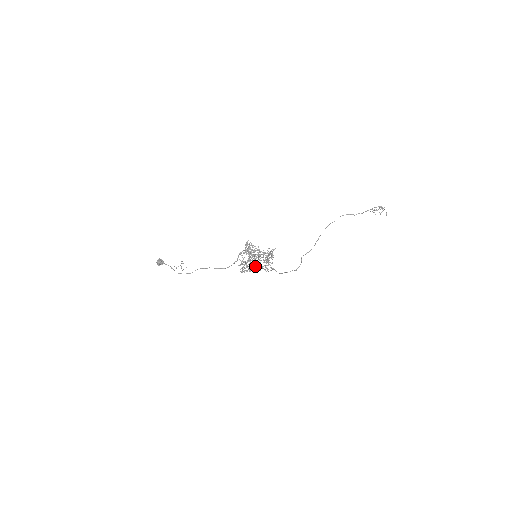
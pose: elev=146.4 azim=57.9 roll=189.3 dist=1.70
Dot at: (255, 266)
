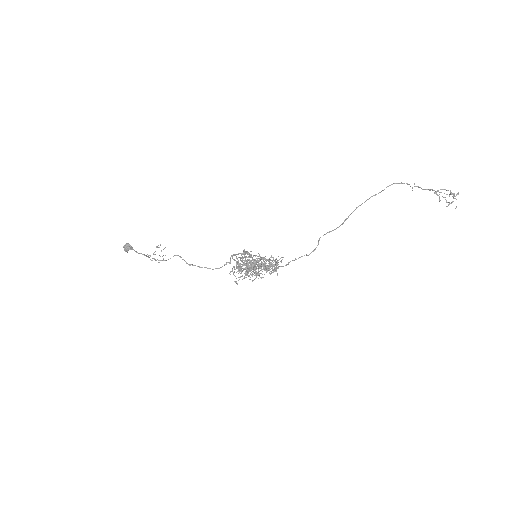
Dot at: occluded
